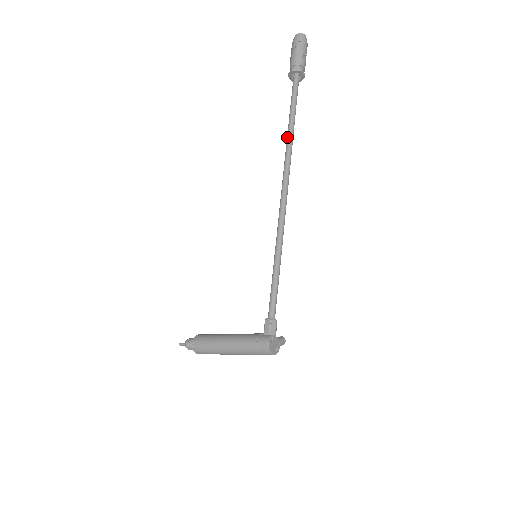
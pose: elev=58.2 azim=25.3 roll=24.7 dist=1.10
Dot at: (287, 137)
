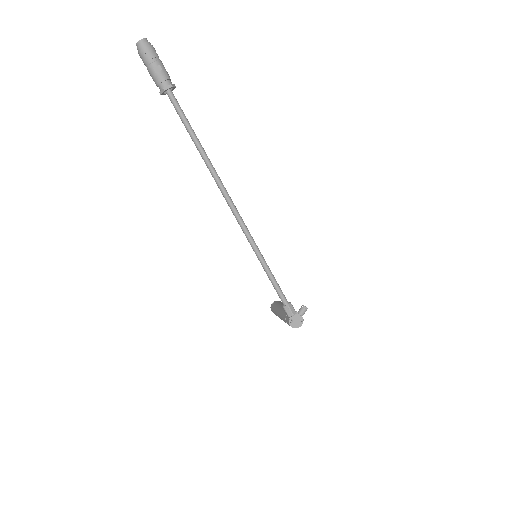
Dot at: occluded
